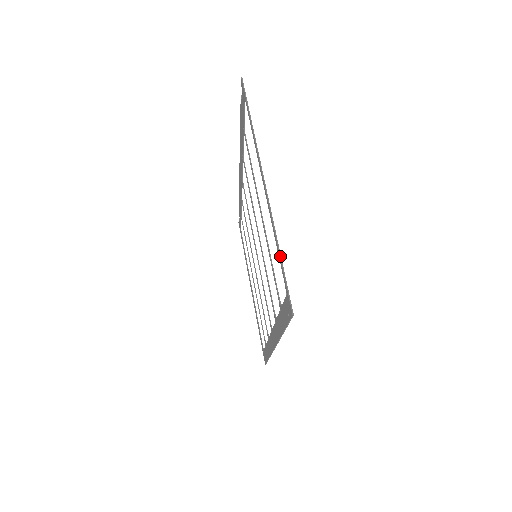
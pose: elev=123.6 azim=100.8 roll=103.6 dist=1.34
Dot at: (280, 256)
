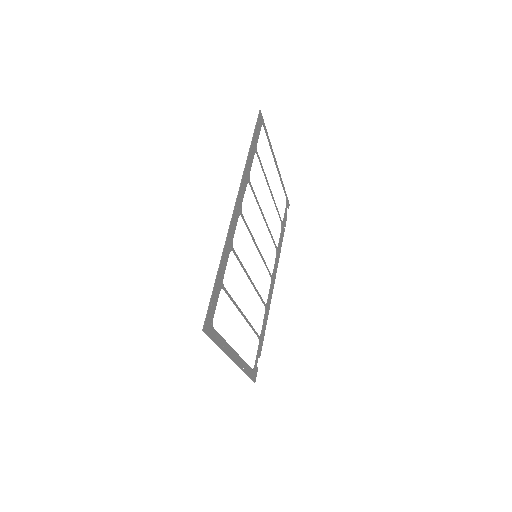
Dot at: (267, 134)
